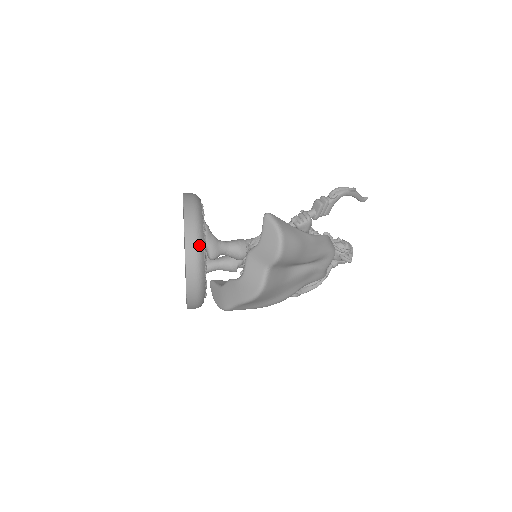
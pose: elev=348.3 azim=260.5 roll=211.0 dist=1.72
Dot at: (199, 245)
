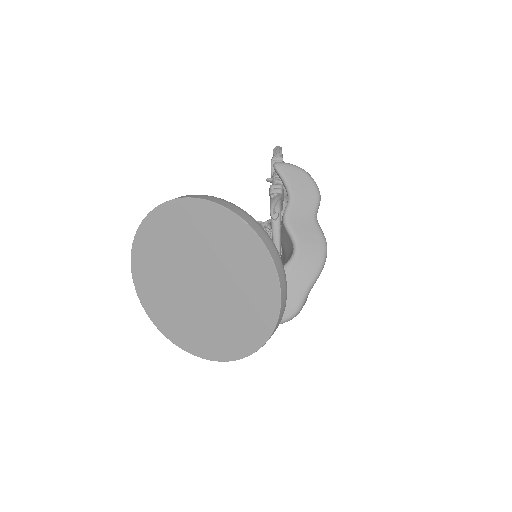
Dot at: (254, 219)
